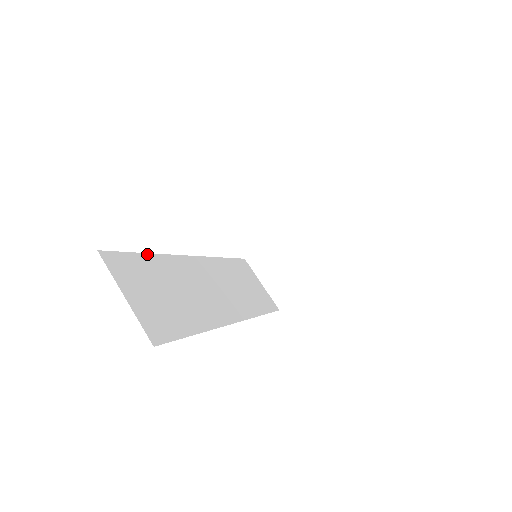
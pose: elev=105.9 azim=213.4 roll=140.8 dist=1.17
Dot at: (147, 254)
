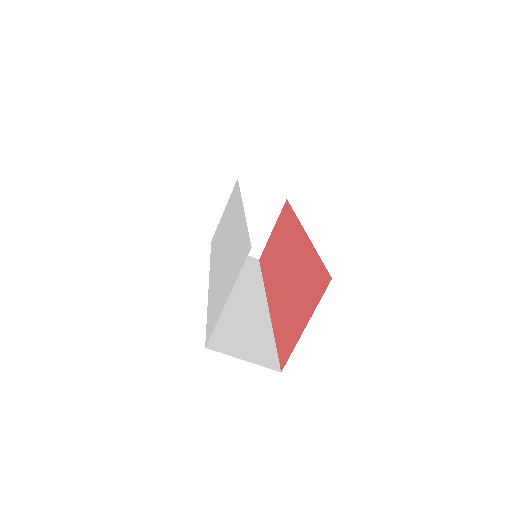
Dot at: occluded
